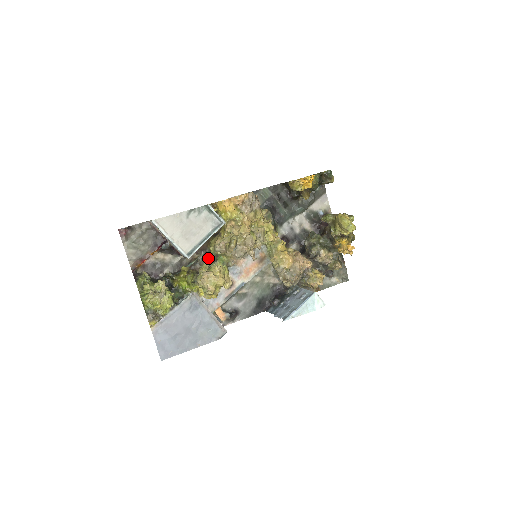
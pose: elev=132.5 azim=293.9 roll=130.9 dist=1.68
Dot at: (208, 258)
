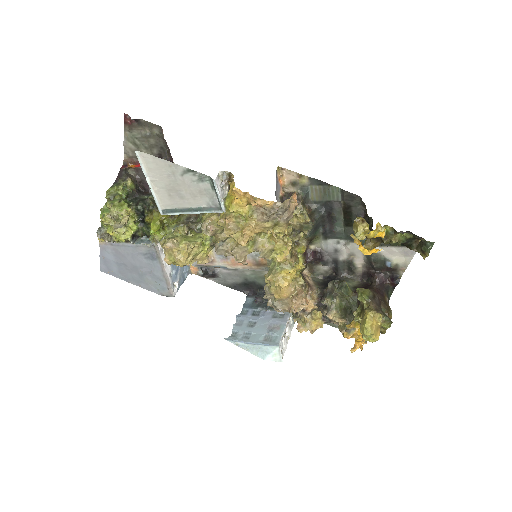
Dot at: (191, 226)
